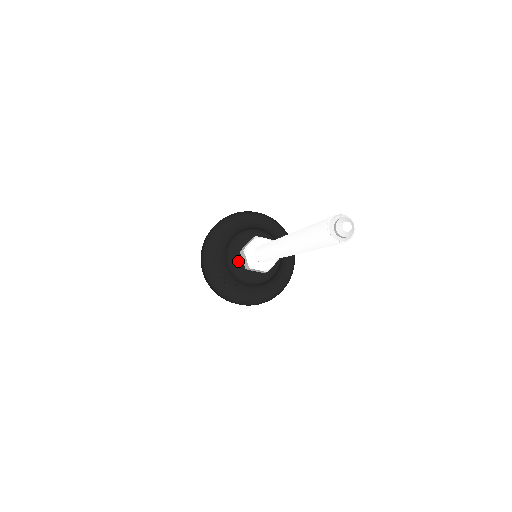
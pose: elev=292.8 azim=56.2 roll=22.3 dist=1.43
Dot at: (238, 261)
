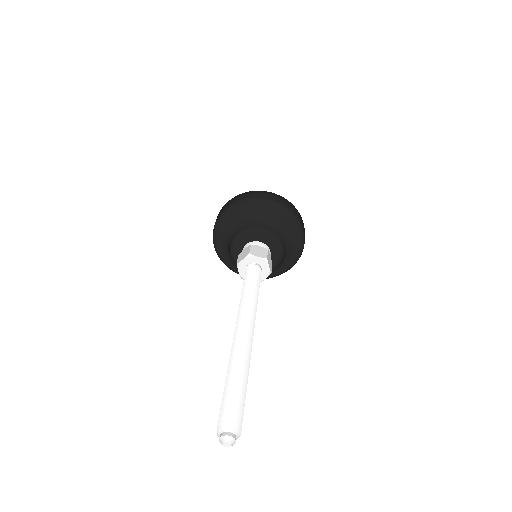
Dot at: occluded
